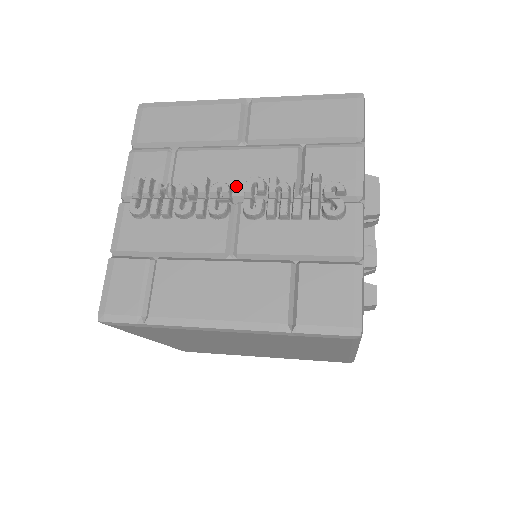
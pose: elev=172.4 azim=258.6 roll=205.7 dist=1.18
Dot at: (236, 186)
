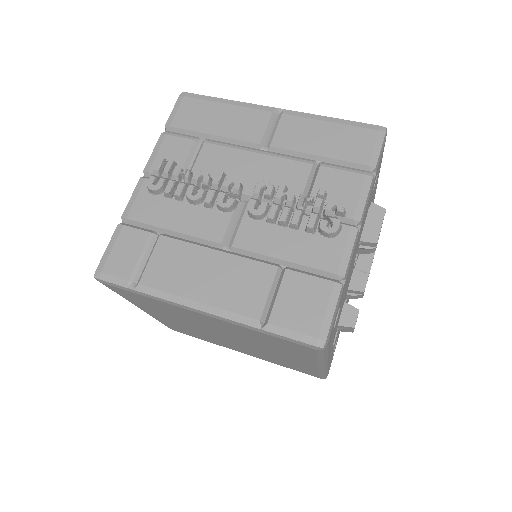
Dot at: (247, 185)
